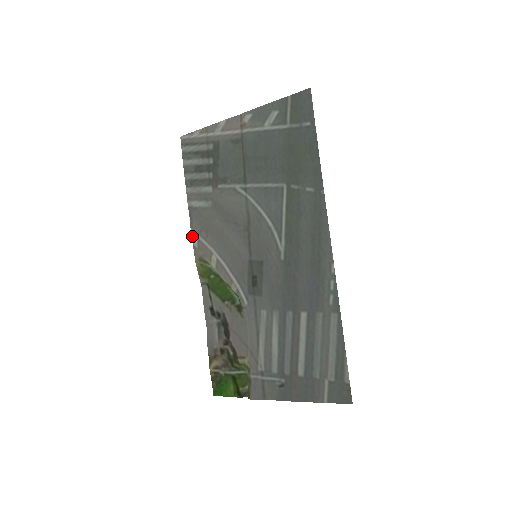
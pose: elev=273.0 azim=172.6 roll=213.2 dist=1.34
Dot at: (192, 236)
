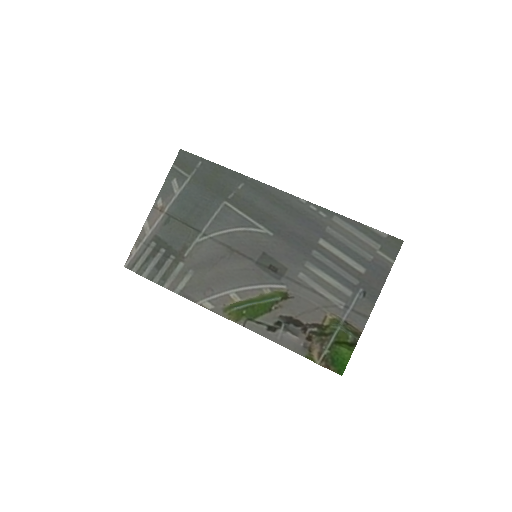
Dot at: (202, 306)
